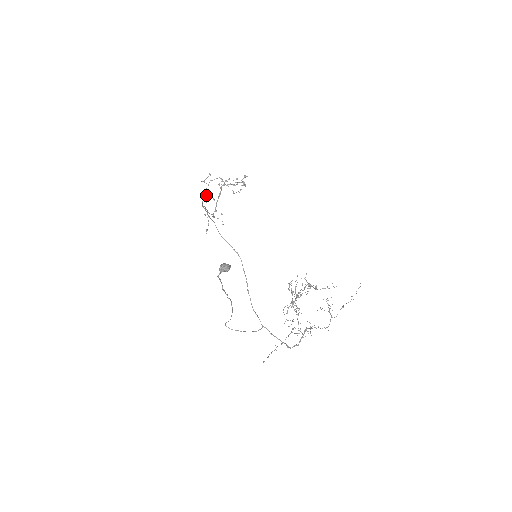
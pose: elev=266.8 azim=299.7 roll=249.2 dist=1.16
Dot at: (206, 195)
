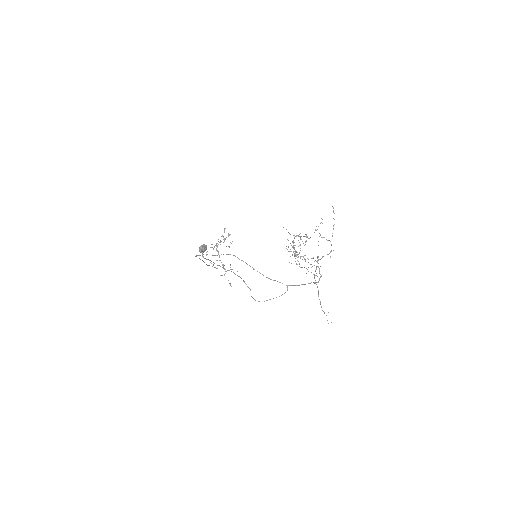
Dot at: (211, 263)
